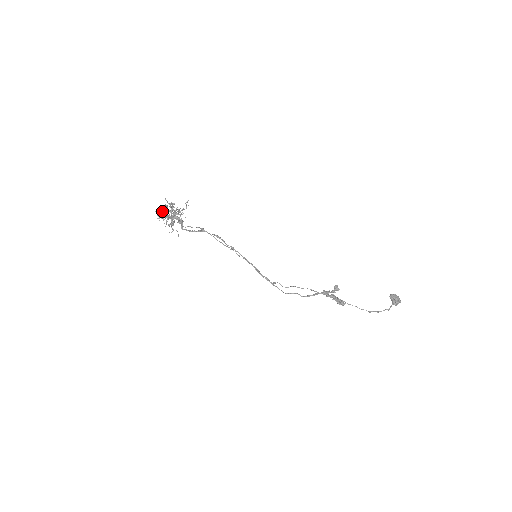
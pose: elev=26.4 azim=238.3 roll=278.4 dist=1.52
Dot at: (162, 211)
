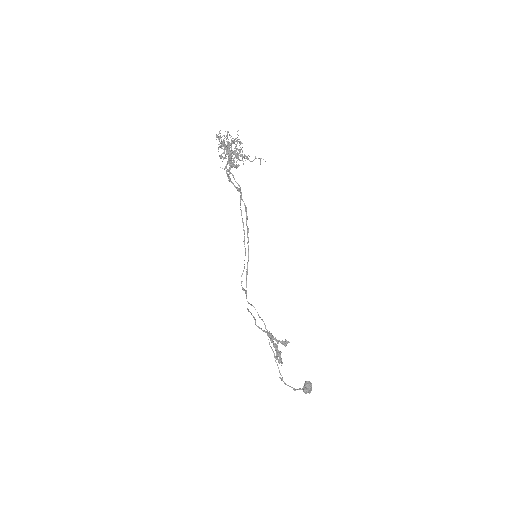
Dot at: occluded
